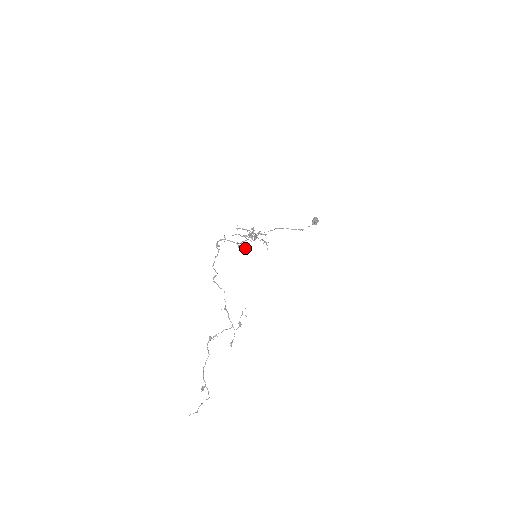
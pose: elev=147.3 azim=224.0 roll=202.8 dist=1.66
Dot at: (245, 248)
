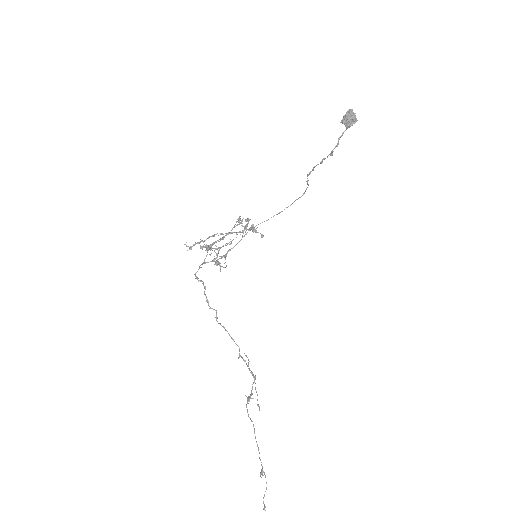
Dot at: occluded
